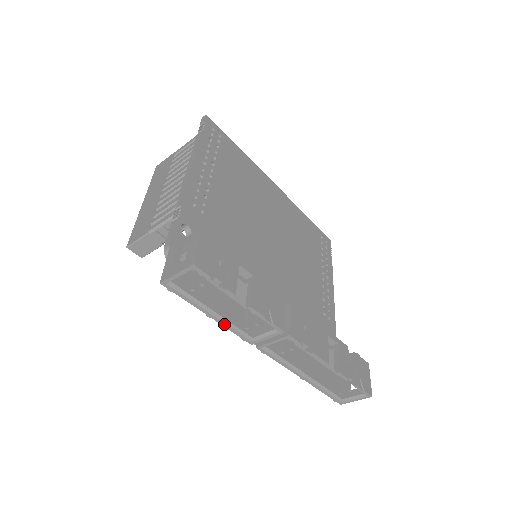
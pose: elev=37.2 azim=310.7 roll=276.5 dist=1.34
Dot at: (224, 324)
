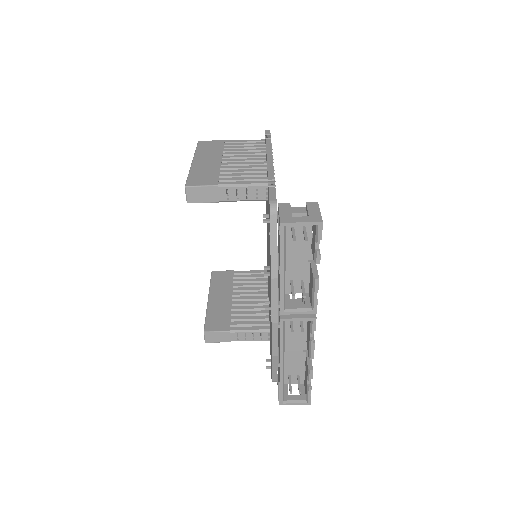
Dot at: (282, 285)
